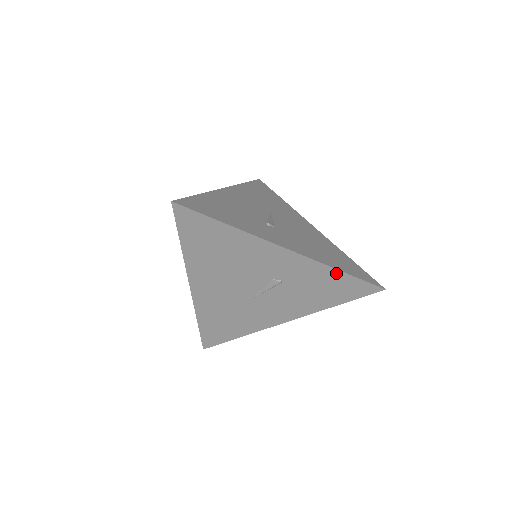
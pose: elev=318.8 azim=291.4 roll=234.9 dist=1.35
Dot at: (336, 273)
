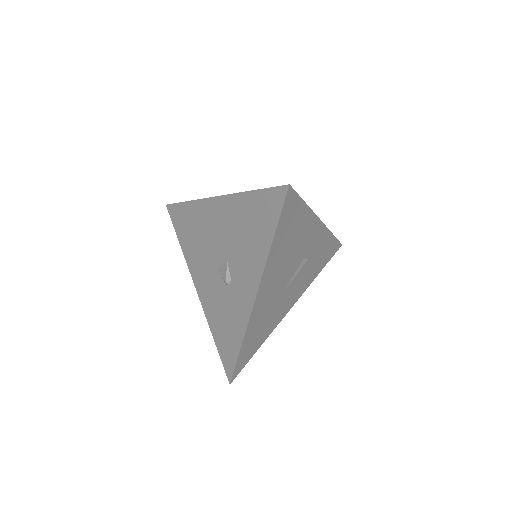
Dot at: (331, 238)
